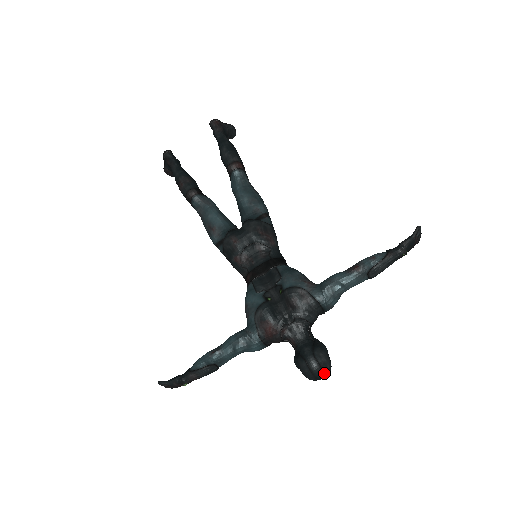
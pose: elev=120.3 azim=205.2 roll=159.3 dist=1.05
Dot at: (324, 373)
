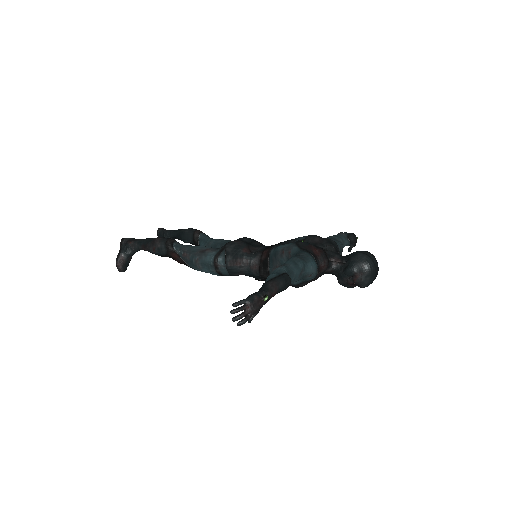
Dot at: (376, 262)
